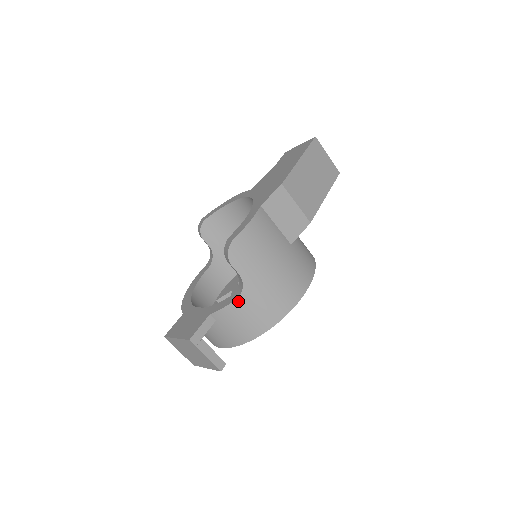
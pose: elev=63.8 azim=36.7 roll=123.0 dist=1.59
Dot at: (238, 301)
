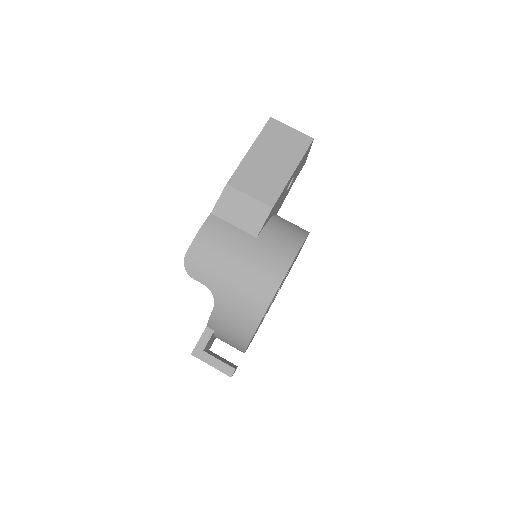
Dot at: (216, 309)
